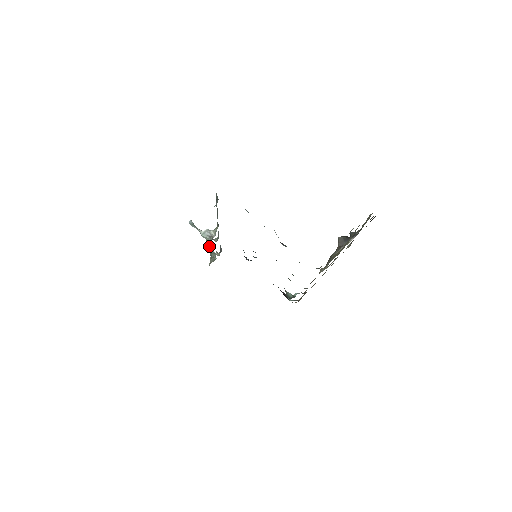
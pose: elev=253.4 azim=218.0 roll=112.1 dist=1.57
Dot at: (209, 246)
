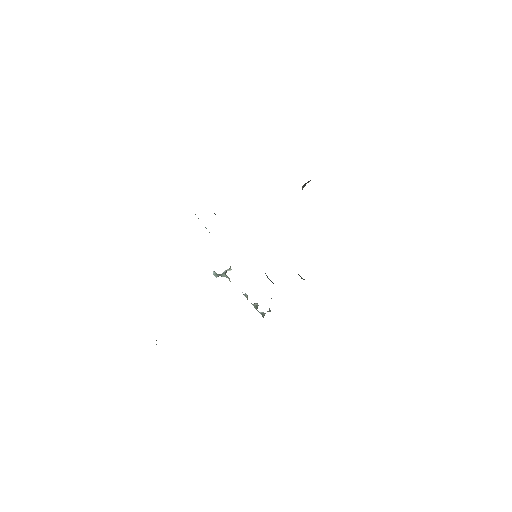
Dot at: (245, 296)
